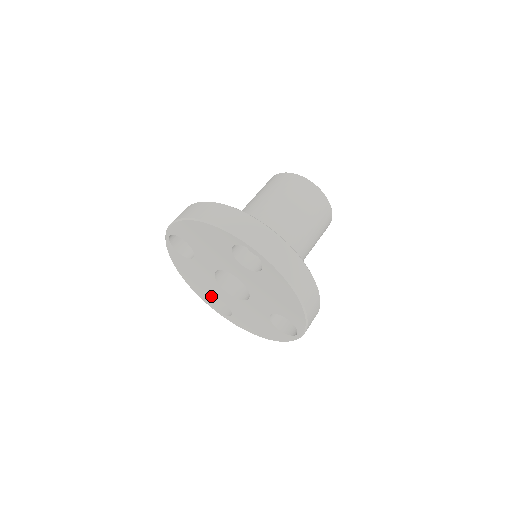
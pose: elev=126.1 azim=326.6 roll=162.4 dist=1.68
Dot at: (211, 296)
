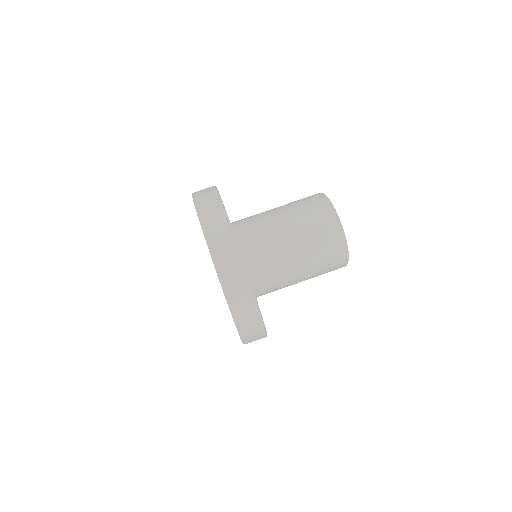
Dot at: occluded
